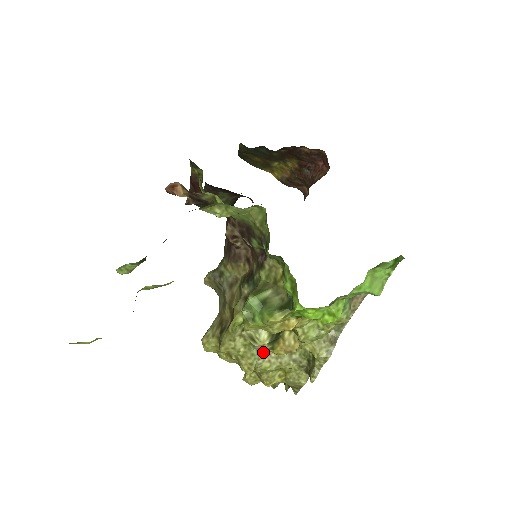
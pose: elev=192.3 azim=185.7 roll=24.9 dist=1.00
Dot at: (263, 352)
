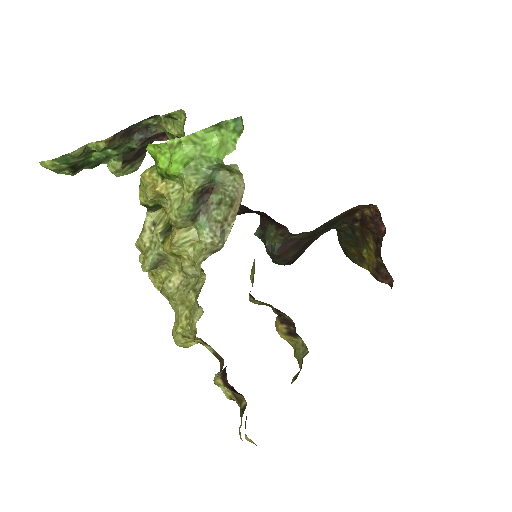
Dot at: (158, 248)
